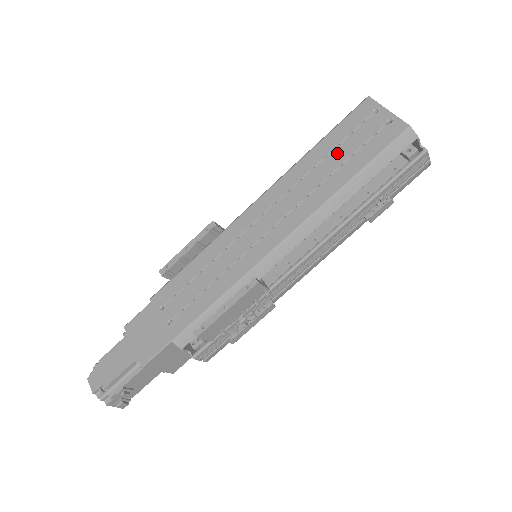
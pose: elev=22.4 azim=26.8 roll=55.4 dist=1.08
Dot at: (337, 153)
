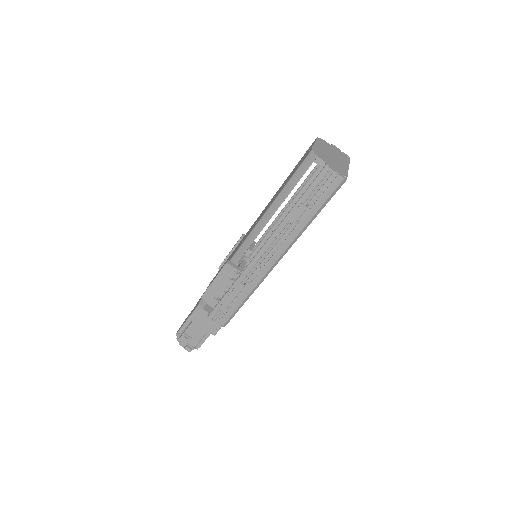
Dot at: (288, 178)
